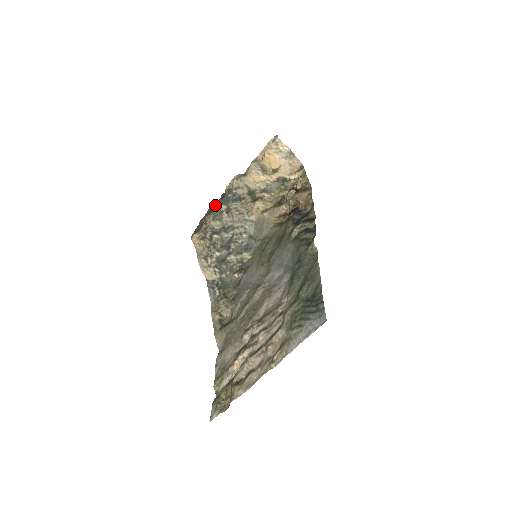
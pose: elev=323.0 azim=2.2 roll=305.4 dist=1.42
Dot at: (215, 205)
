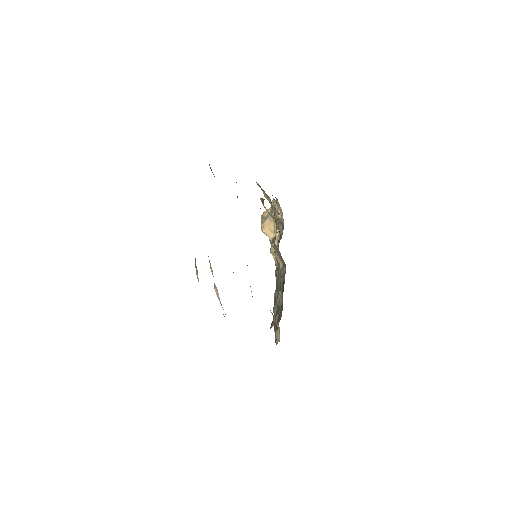
Dot at: occluded
